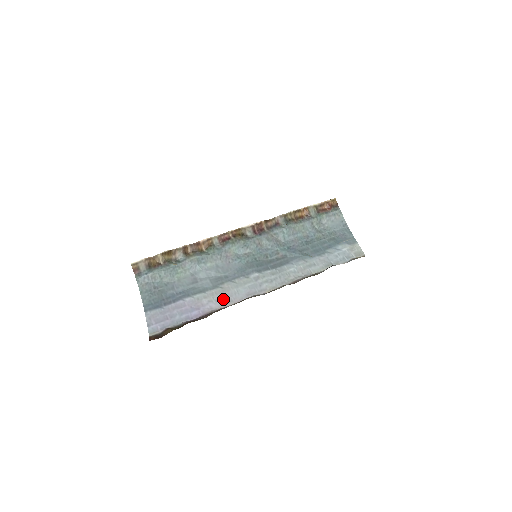
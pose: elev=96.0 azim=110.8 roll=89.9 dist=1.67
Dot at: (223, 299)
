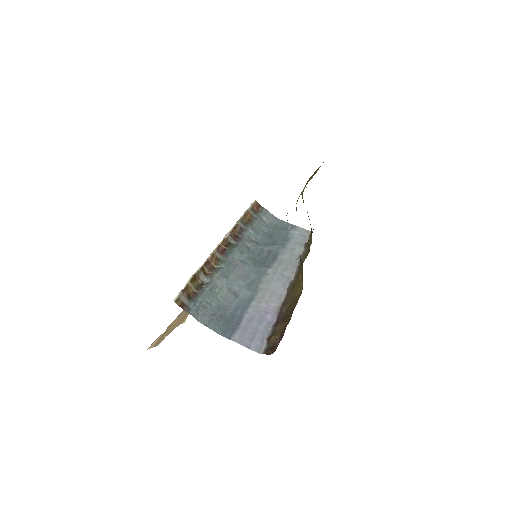
Dot at: (274, 296)
